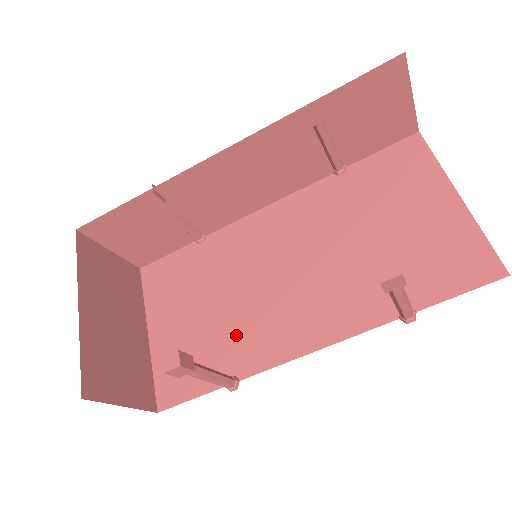
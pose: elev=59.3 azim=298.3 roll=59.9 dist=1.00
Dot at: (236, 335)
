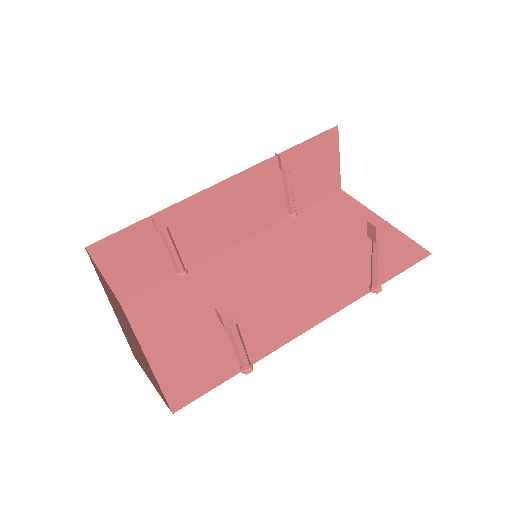
Dot at: occluded
